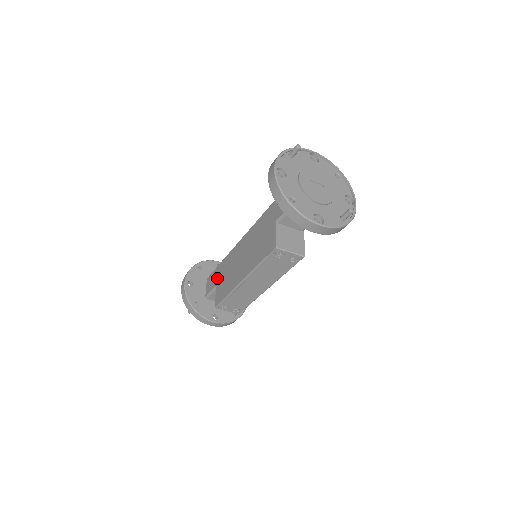
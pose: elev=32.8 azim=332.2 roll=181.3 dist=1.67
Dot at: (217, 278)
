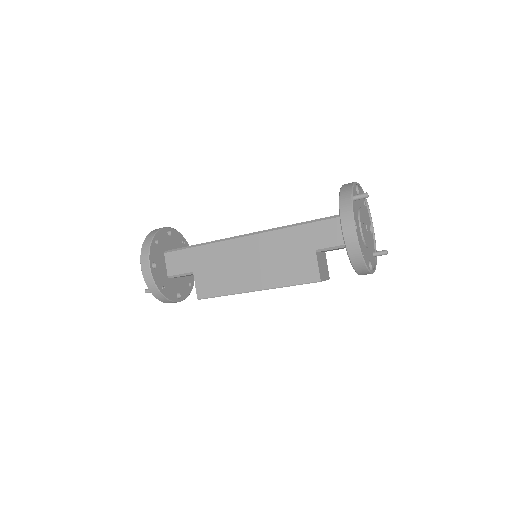
Dot at: (193, 264)
